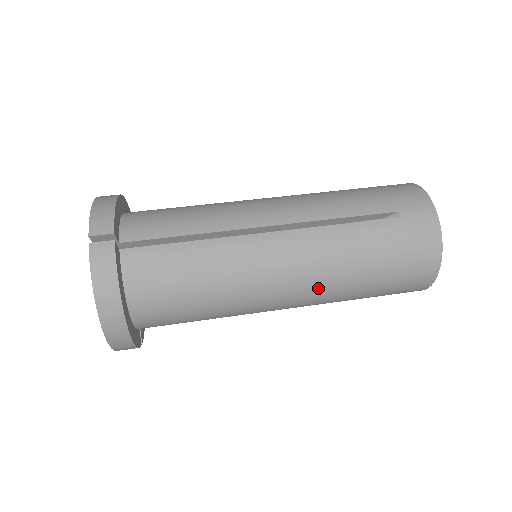
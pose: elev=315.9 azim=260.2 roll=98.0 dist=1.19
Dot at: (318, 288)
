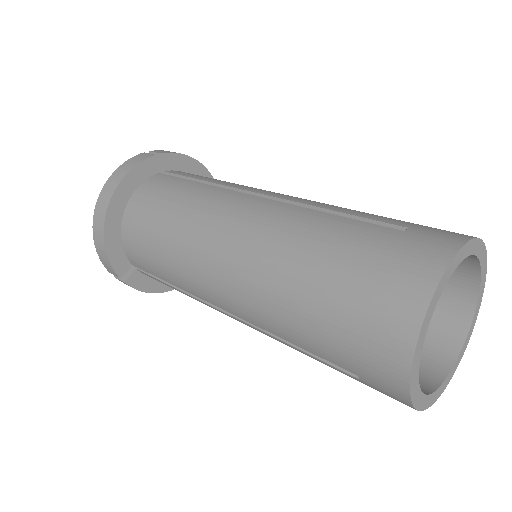
Dot at: (256, 268)
